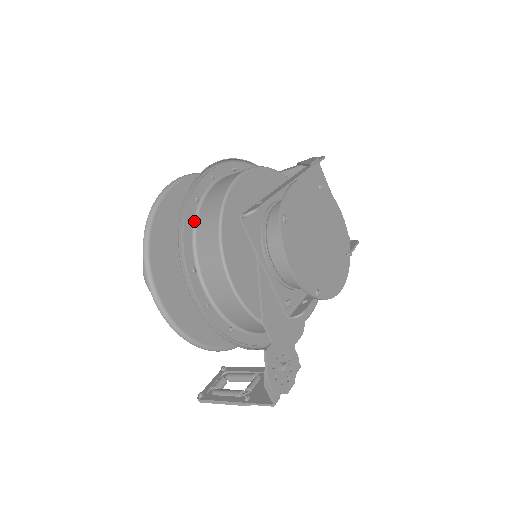
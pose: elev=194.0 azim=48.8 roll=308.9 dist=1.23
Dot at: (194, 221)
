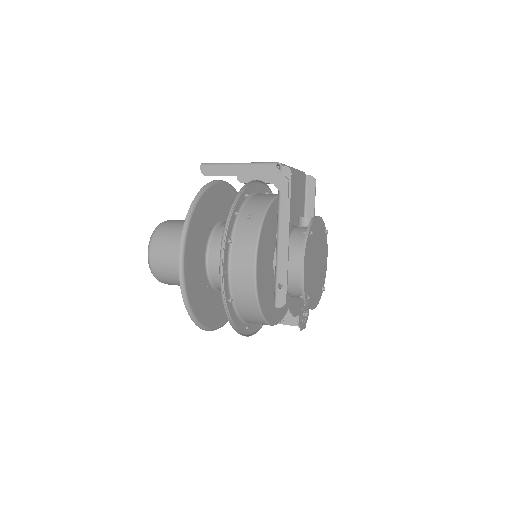
Dot at: (234, 311)
